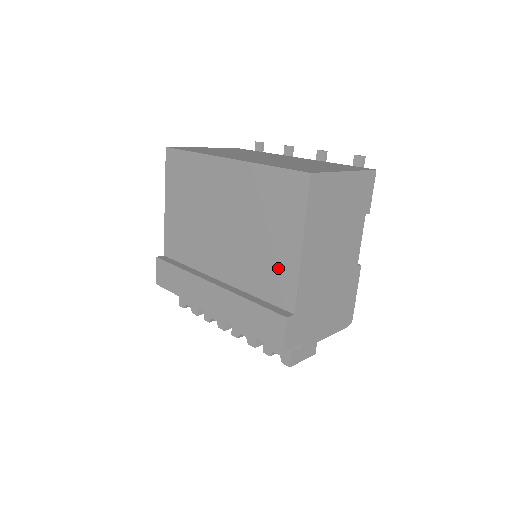
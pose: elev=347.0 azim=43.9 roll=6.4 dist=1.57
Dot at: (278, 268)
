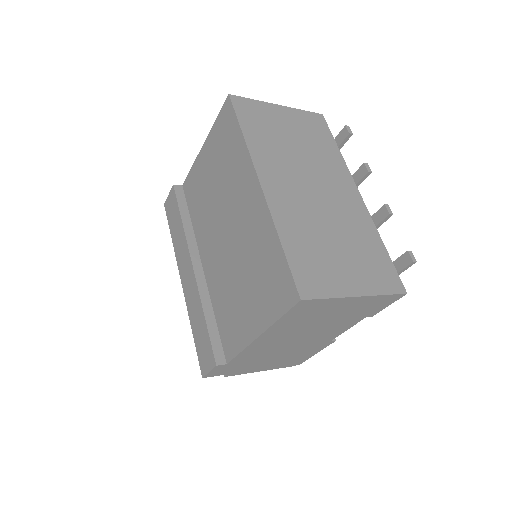
Dot at: (237, 322)
